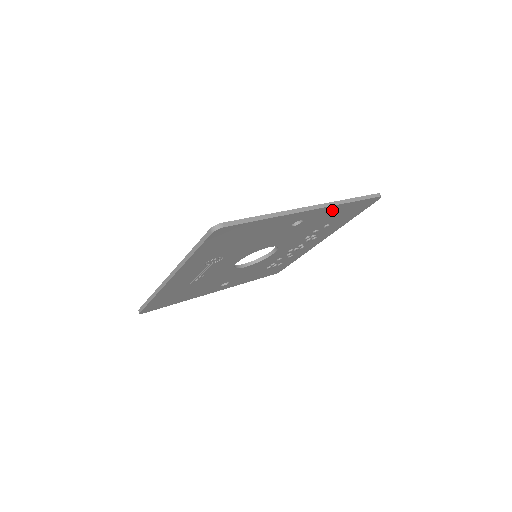
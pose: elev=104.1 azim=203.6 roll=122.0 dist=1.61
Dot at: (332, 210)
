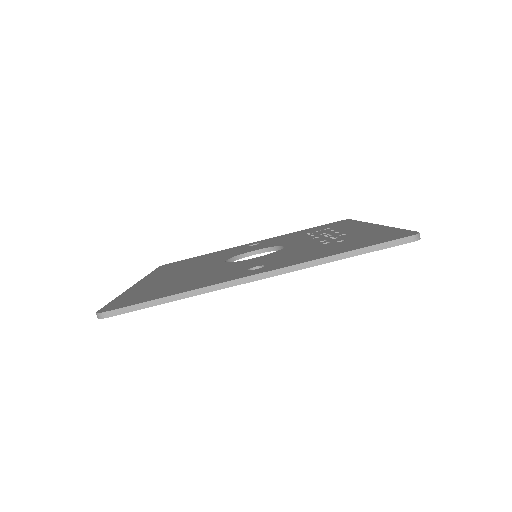
Dot at: occluded
